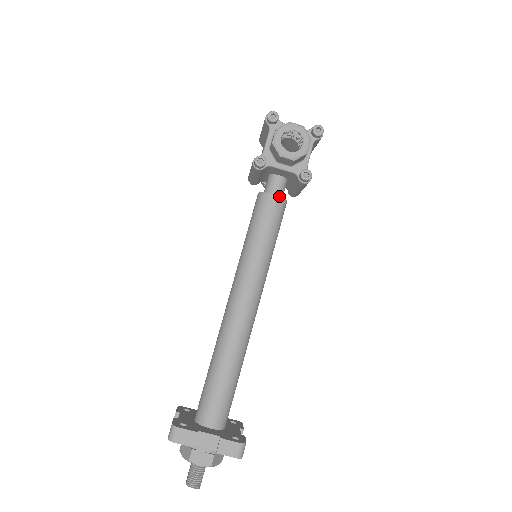
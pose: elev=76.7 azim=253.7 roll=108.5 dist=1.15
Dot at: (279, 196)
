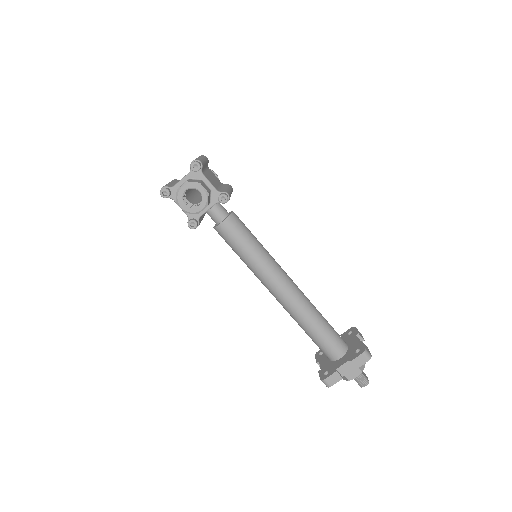
Dot at: (225, 219)
